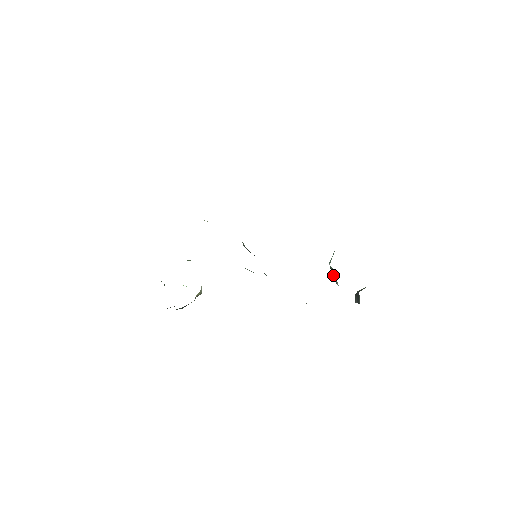
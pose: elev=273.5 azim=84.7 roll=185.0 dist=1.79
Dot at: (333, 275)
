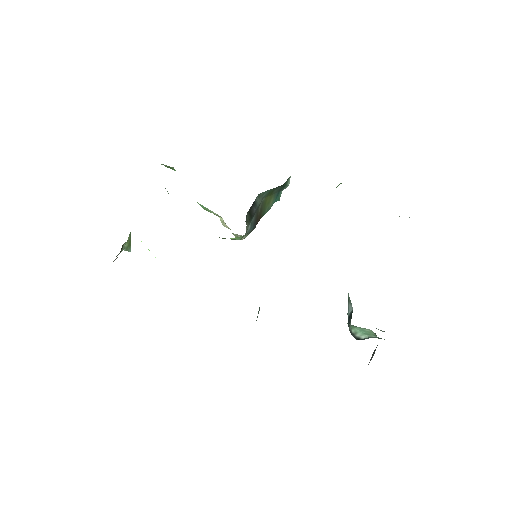
Dot at: (348, 316)
